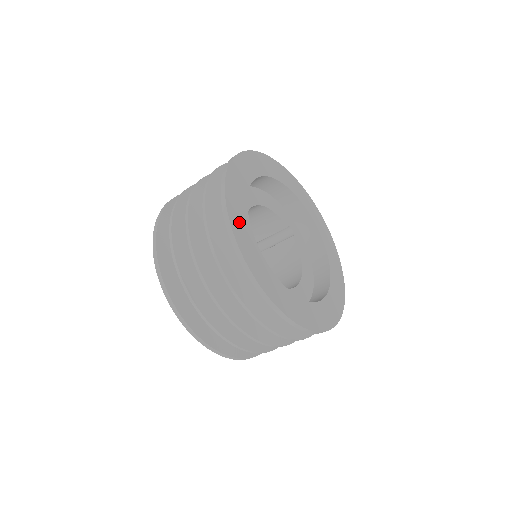
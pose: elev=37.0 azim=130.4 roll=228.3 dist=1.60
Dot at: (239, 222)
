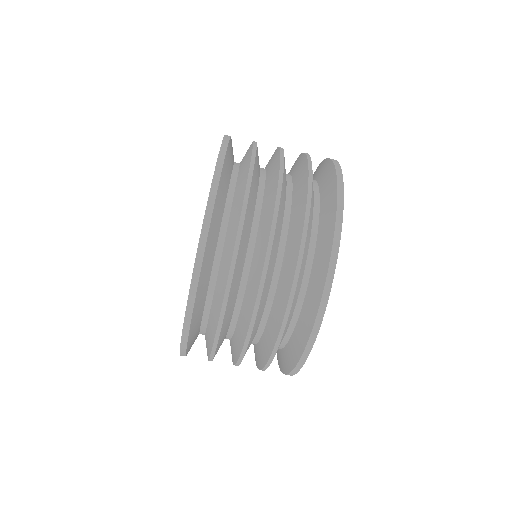
Dot at: occluded
